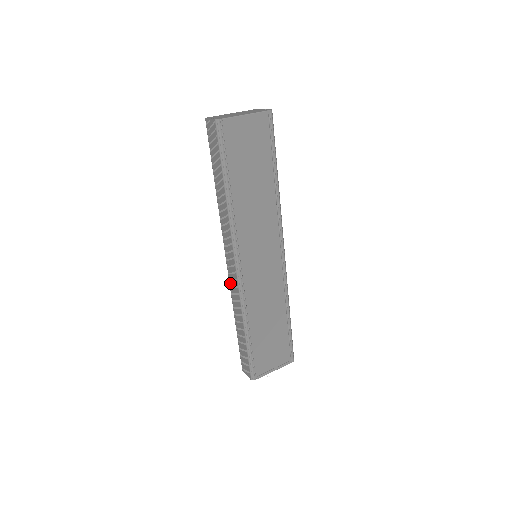
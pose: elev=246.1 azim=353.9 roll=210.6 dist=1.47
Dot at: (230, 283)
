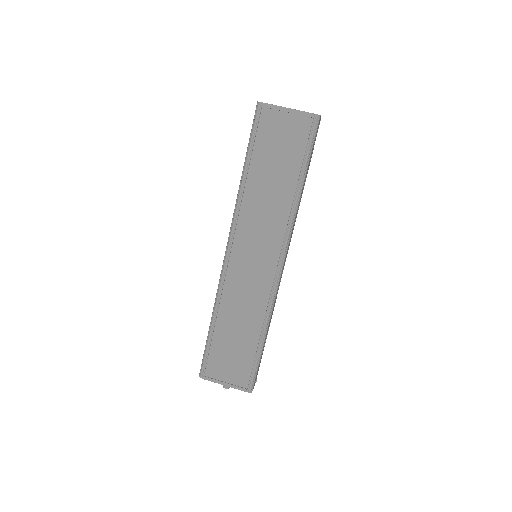
Dot at: occluded
